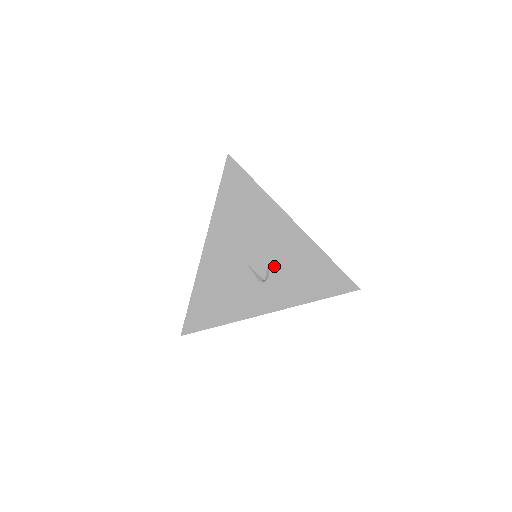
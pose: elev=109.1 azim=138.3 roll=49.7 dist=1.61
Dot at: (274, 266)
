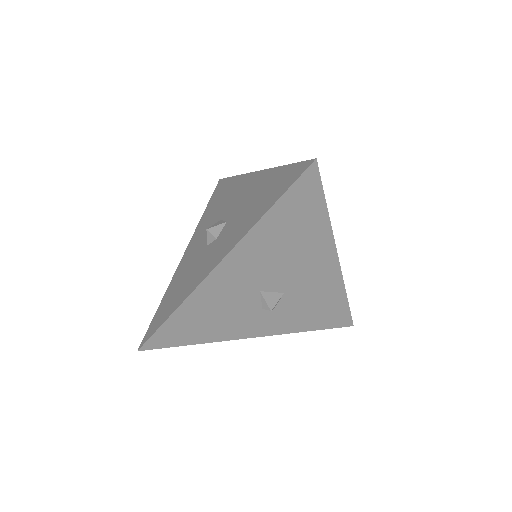
Dot at: (288, 297)
